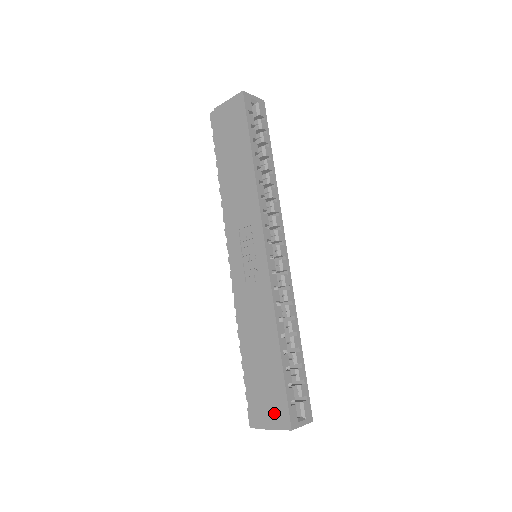
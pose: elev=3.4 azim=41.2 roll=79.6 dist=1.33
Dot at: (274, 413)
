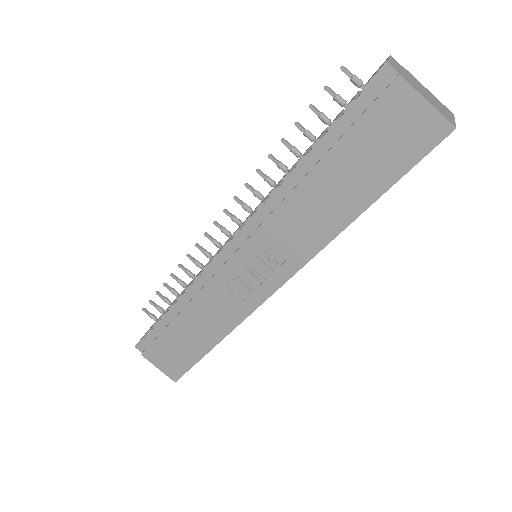
Dot at: (168, 365)
